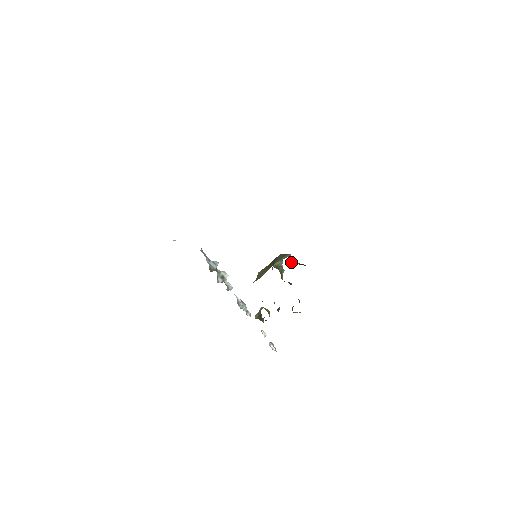
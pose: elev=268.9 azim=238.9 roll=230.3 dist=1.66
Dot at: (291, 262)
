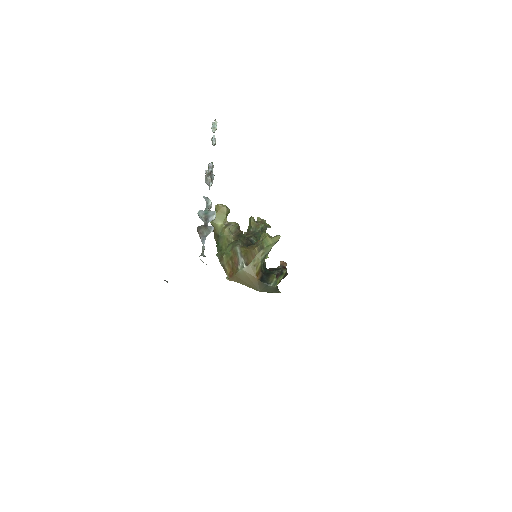
Dot at: (277, 280)
